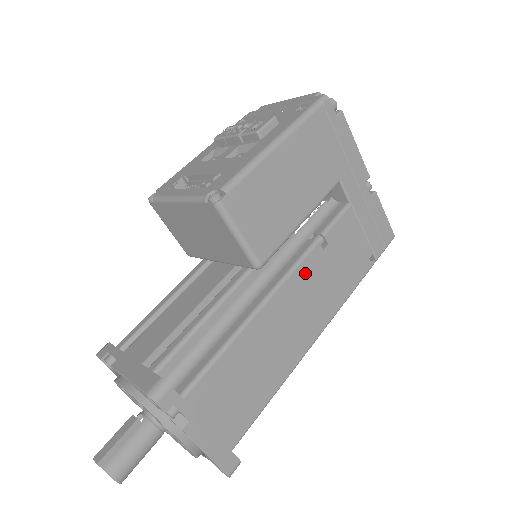
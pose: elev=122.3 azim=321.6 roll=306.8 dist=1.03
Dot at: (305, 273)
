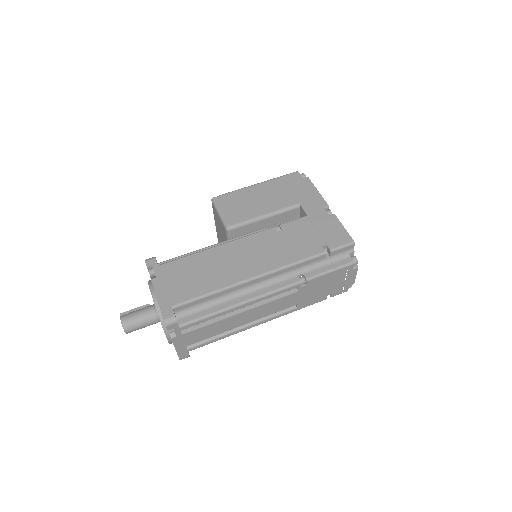
Dot at: (259, 238)
